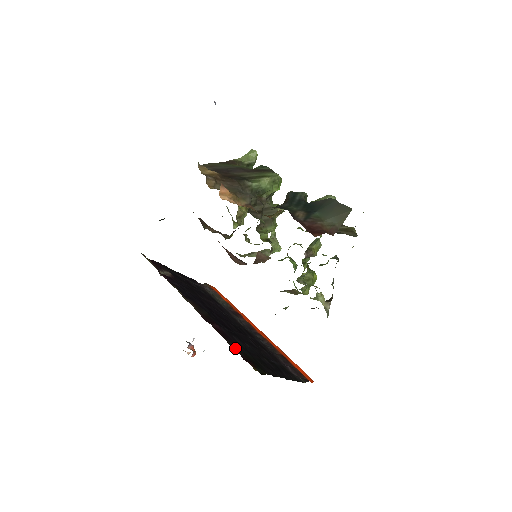
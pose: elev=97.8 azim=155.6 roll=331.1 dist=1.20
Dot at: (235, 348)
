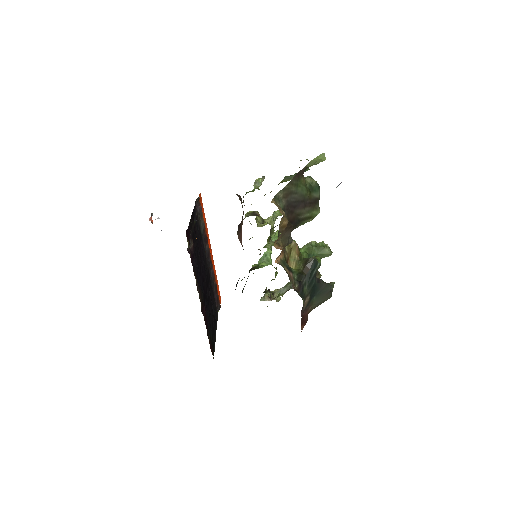
Dot at: (208, 334)
